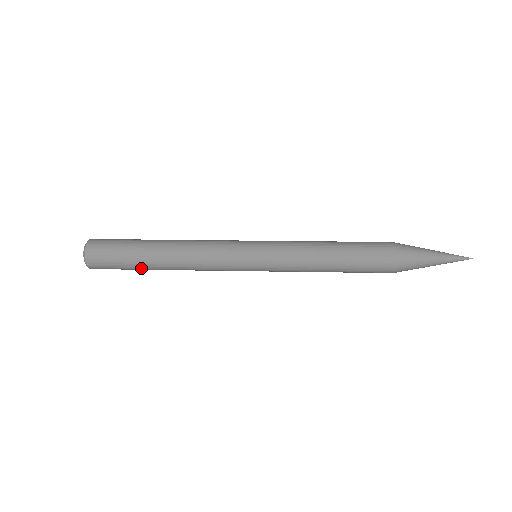
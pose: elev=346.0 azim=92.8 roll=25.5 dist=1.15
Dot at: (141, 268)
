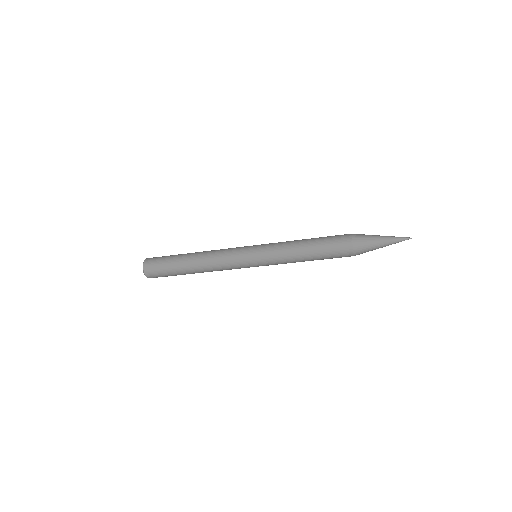
Dot at: occluded
